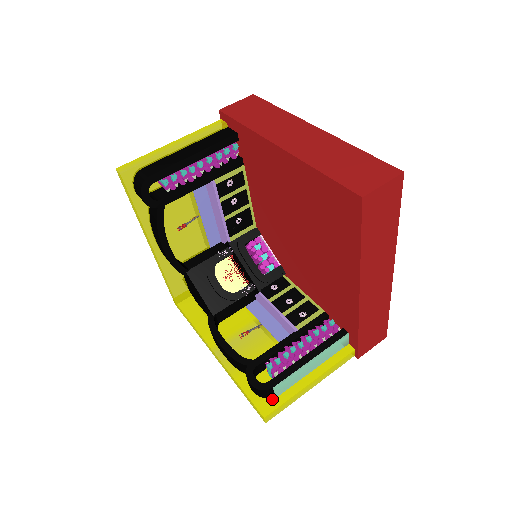
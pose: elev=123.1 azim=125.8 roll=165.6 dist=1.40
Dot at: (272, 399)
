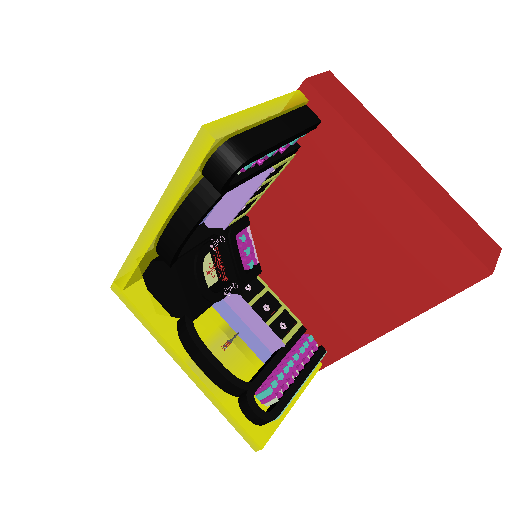
Dot at: (265, 425)
